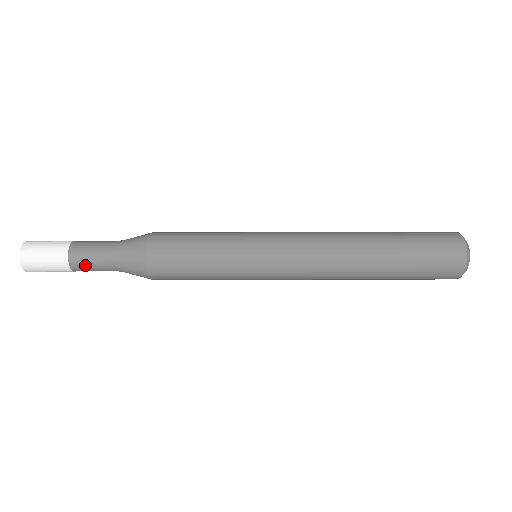
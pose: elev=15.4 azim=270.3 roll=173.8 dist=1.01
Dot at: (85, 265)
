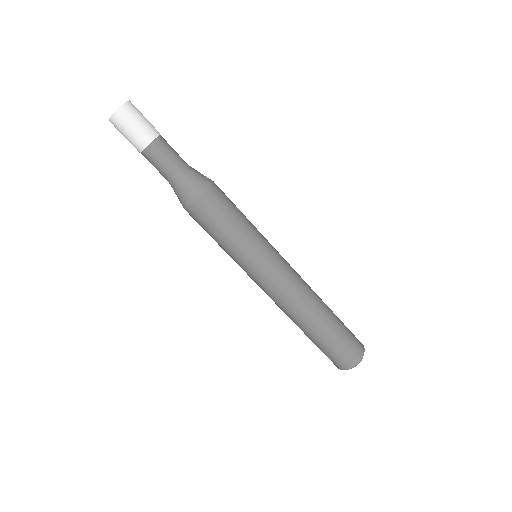
Dot at: (168, 146)
